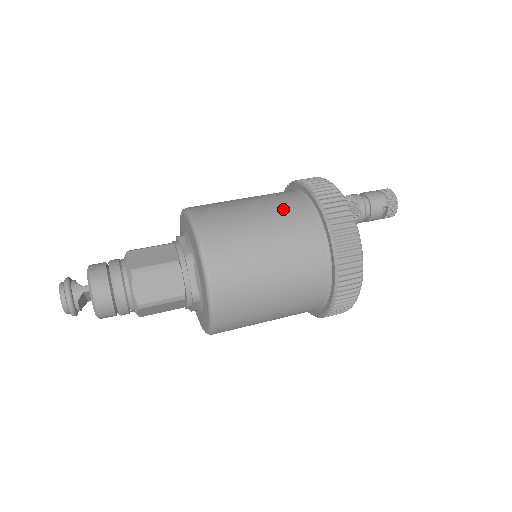
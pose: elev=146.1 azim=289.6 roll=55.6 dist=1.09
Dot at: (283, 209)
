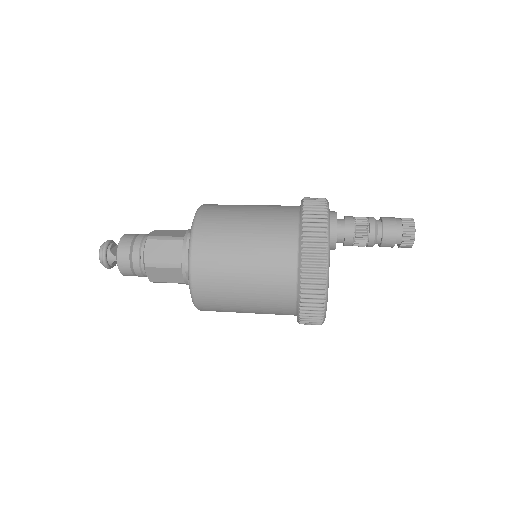
Dot at: (269, 258)
